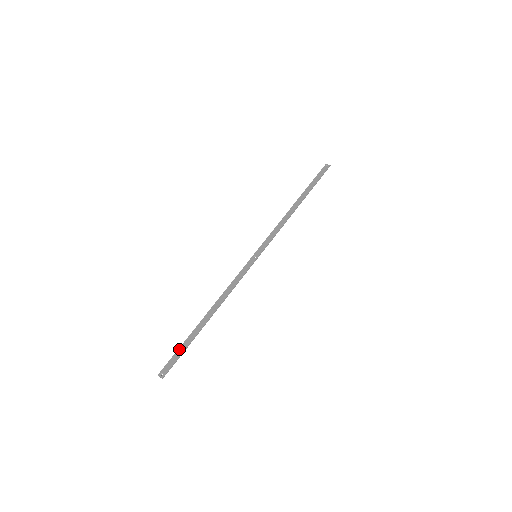
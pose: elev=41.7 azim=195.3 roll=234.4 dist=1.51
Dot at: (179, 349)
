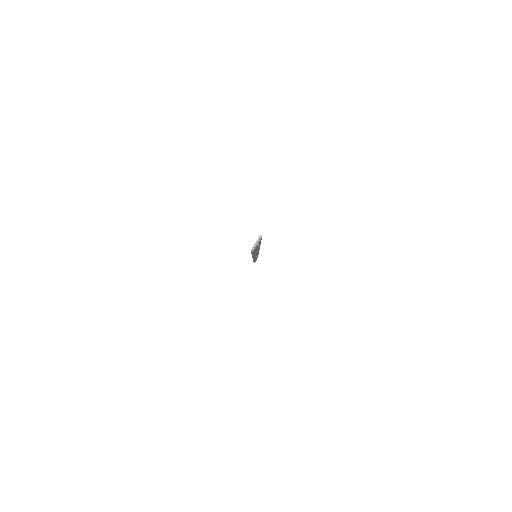
Dot at: occluded
